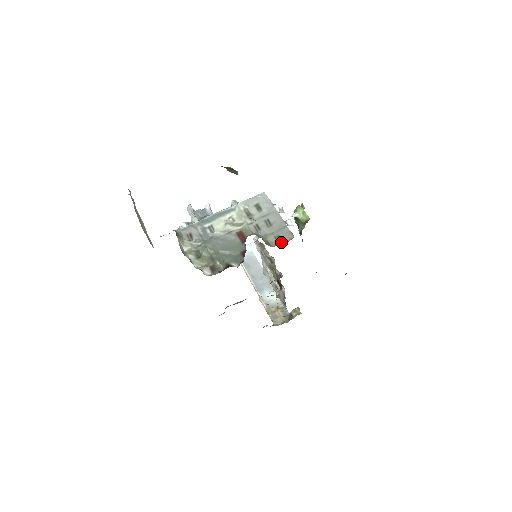
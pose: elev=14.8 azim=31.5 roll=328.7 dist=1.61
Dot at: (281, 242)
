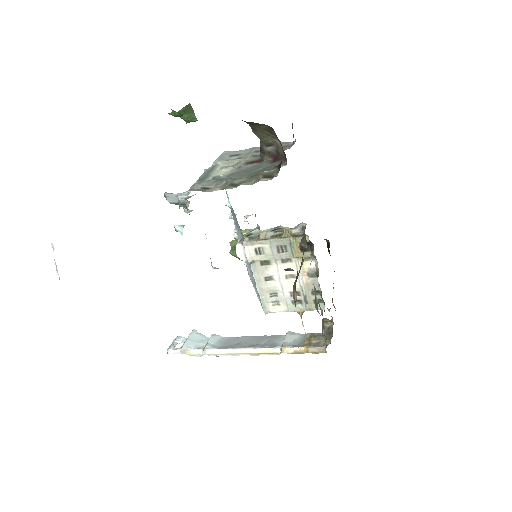
Dot at: (291, 145)
